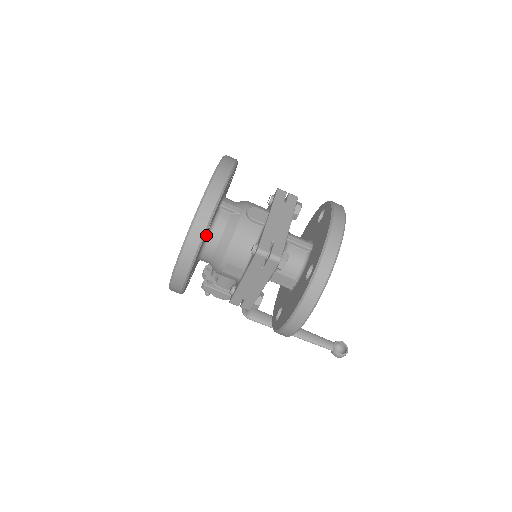
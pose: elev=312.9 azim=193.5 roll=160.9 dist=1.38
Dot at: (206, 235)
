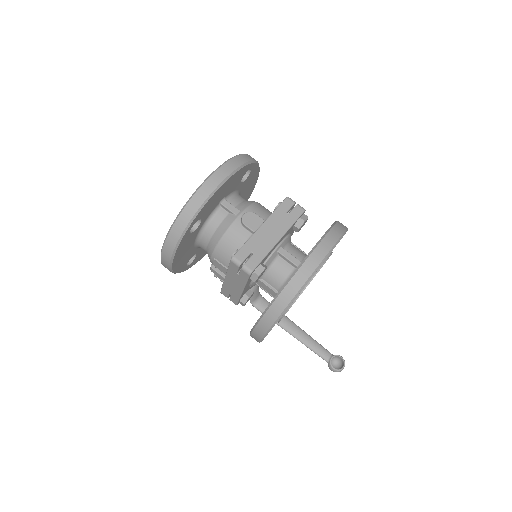
Dot at: (198, 229)
